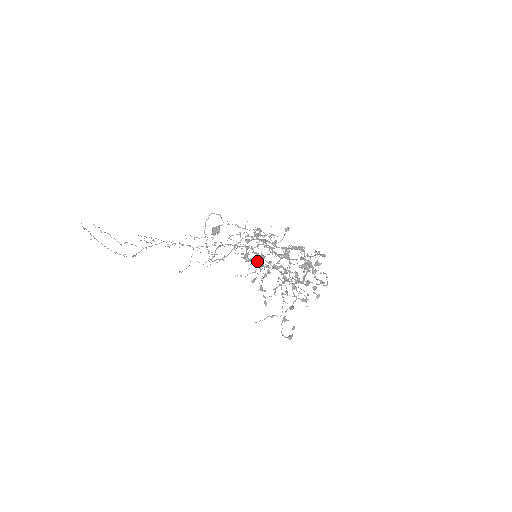
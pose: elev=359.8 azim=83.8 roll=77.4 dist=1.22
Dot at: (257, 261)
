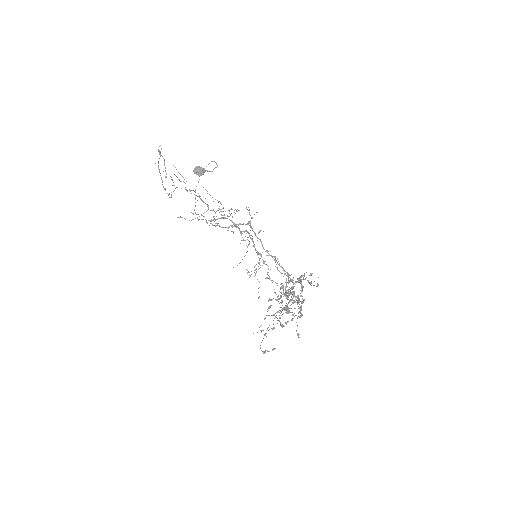
Dot at: (294, 300)
